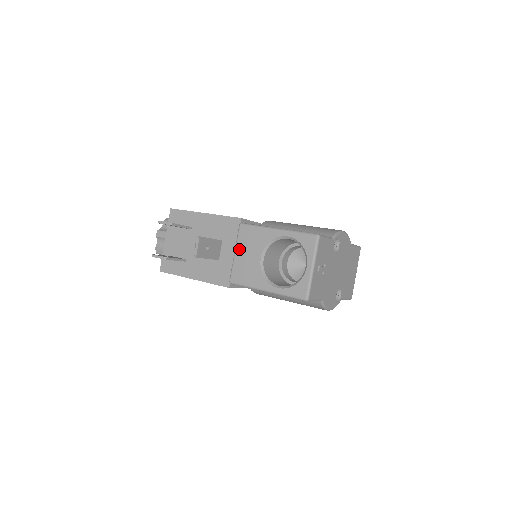
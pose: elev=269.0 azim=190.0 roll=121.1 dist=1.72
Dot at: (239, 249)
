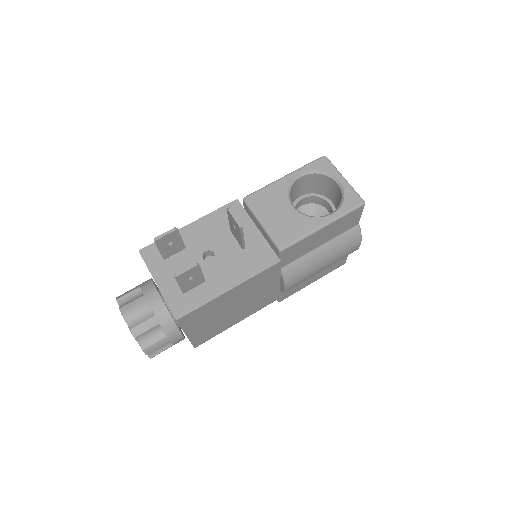
Dot at: (263, 216)
